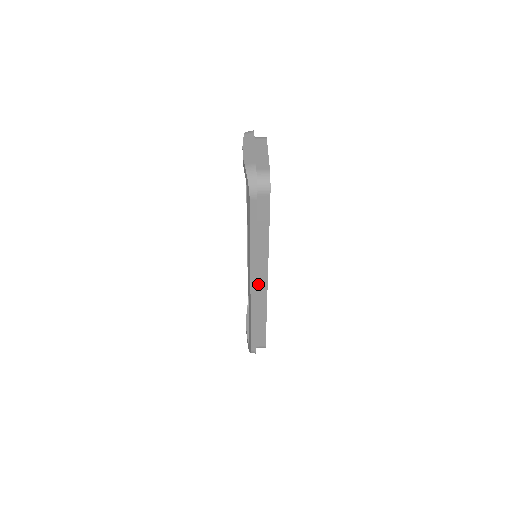
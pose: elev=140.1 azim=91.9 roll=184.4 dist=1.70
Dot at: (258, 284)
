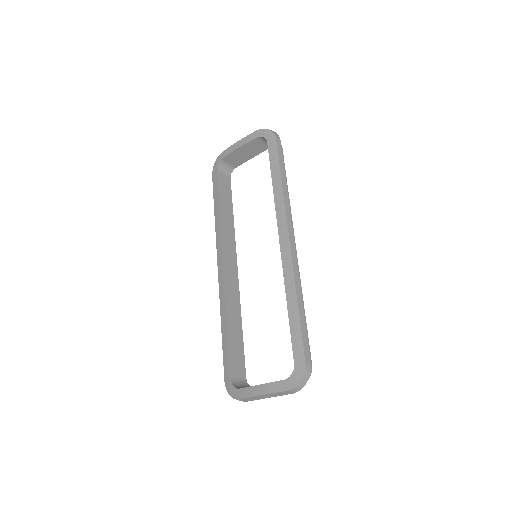
Dot at: occluded
